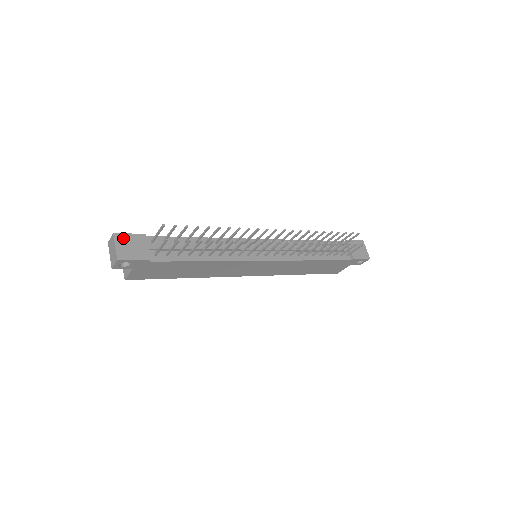
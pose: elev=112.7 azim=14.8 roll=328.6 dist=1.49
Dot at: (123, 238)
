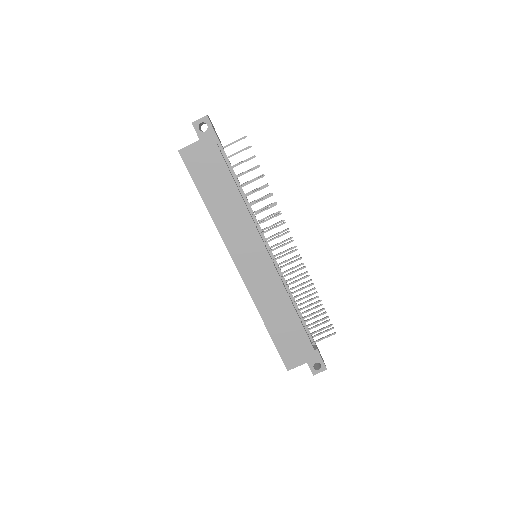
Dot at: occluded
